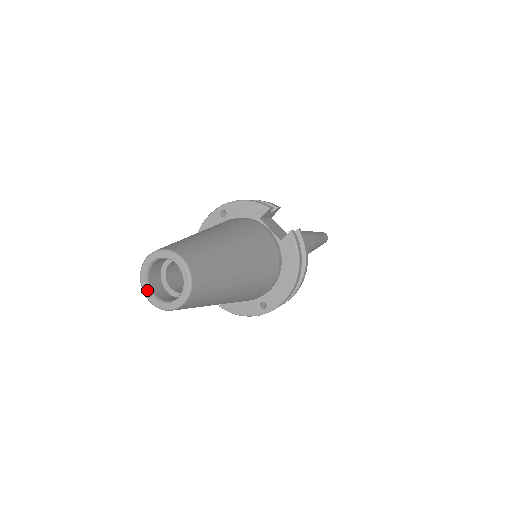
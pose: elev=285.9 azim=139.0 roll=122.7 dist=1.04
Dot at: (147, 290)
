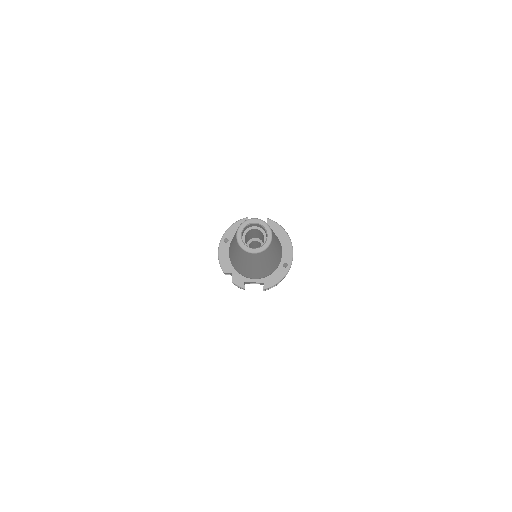
Dot at: (249, 248)
